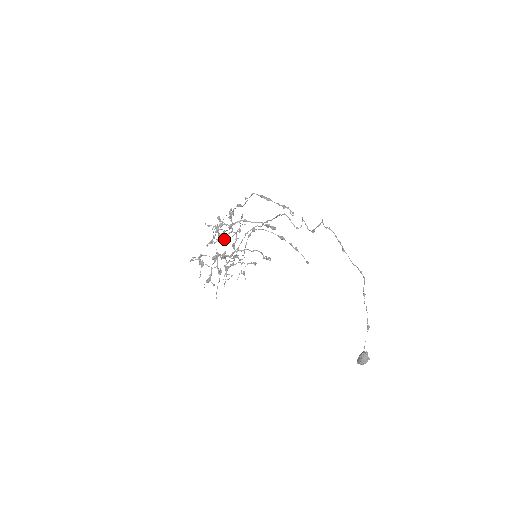
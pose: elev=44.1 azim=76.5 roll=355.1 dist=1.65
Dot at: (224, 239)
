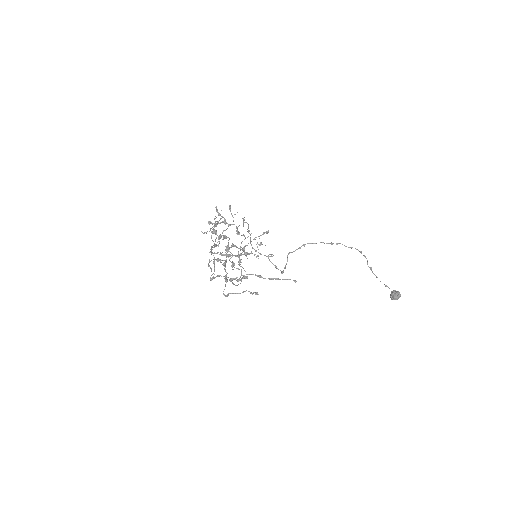
Dot at: (224, 238)
